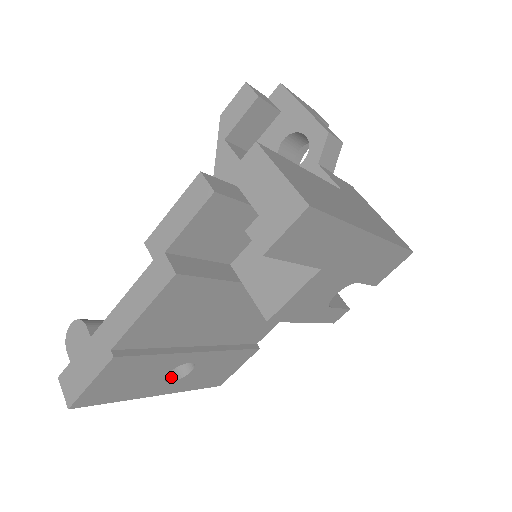
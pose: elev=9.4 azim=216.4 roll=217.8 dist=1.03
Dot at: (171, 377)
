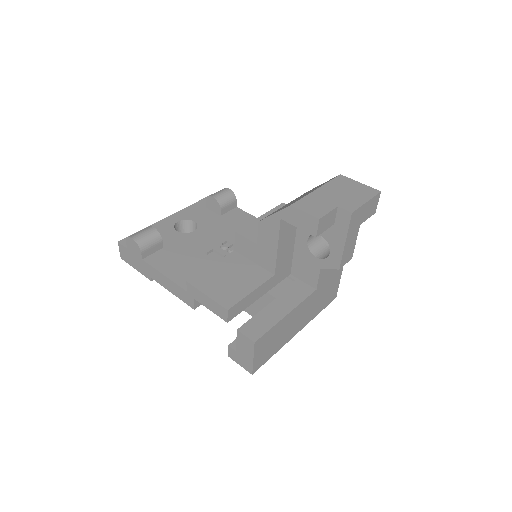
Dot at: occluded
